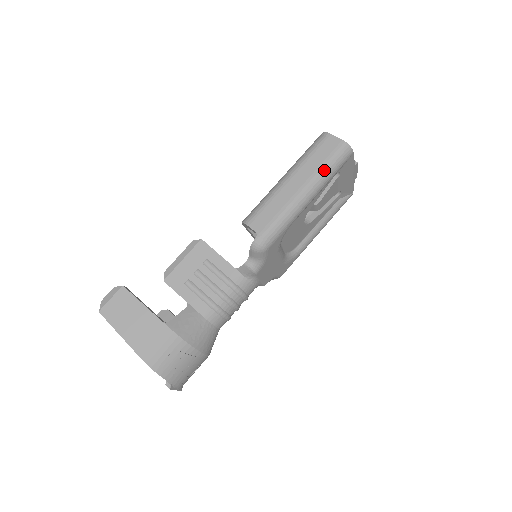
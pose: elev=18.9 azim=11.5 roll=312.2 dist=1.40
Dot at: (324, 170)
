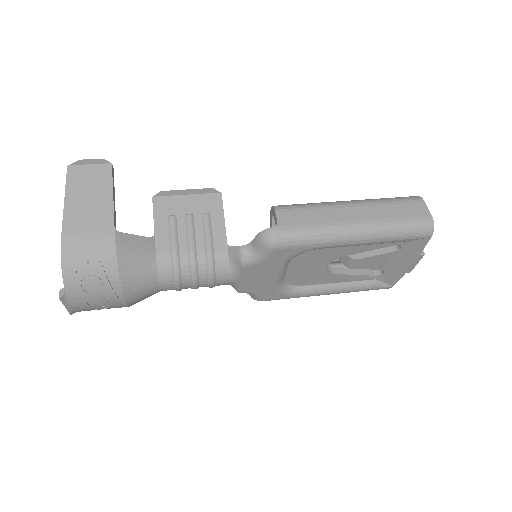
Dot at: (391, 225)
